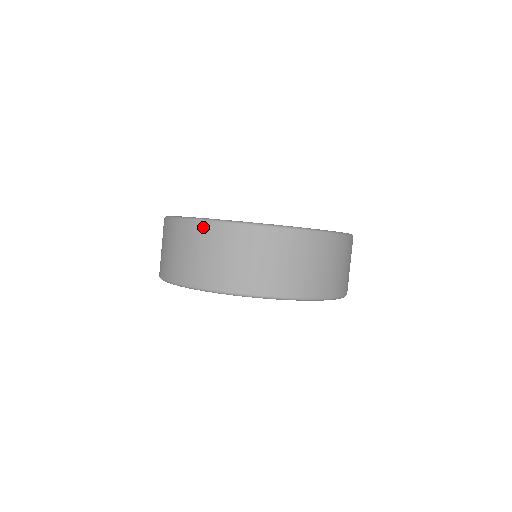
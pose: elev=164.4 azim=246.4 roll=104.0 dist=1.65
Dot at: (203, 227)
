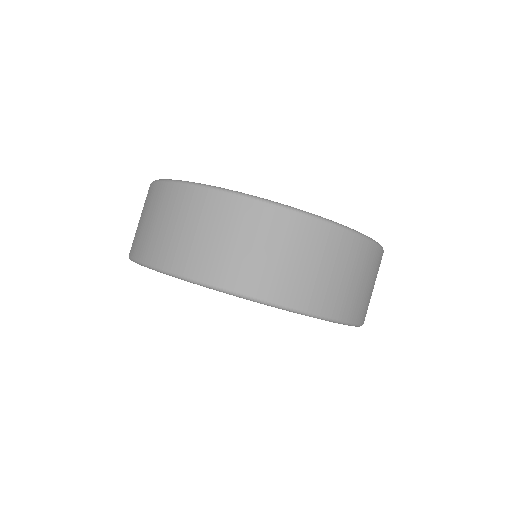
Dot at: (149, 189)
